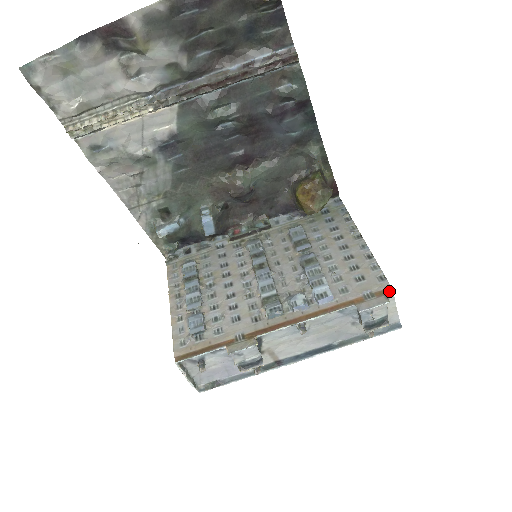
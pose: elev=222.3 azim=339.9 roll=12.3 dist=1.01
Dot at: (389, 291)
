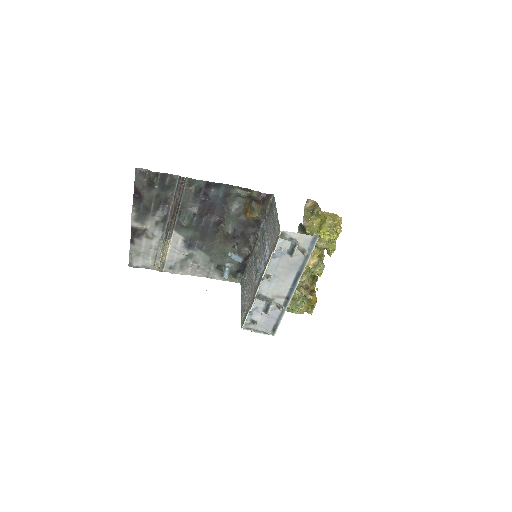
Dot at: (279, 233)
